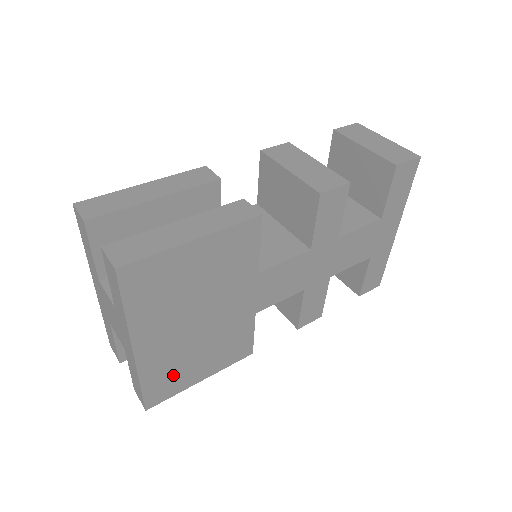
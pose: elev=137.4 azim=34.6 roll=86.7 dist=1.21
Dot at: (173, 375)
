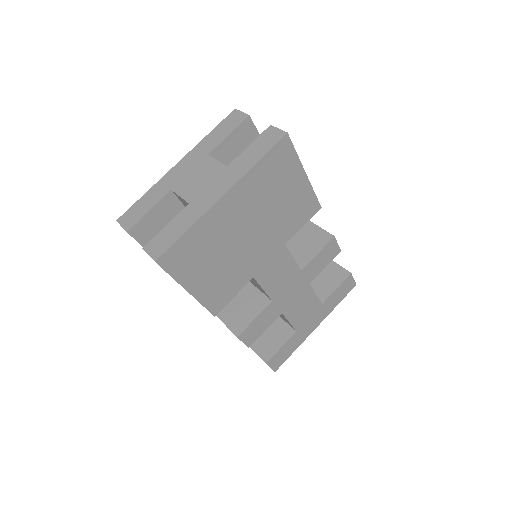
Dot at: (196, 255)
